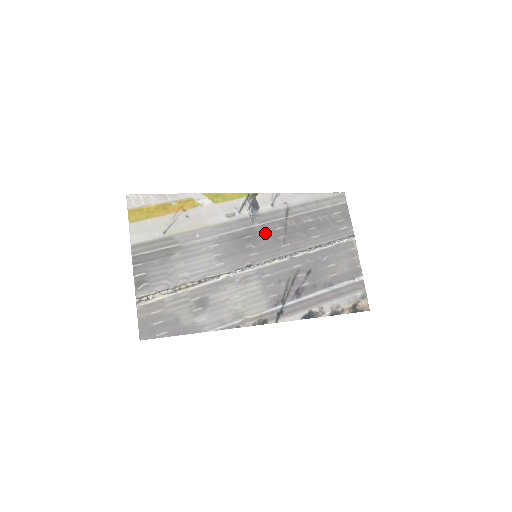
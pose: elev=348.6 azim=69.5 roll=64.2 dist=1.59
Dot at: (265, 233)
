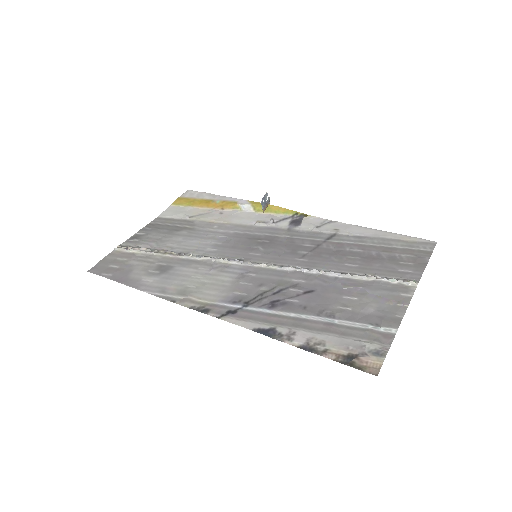
Dot at: (286, 244)
